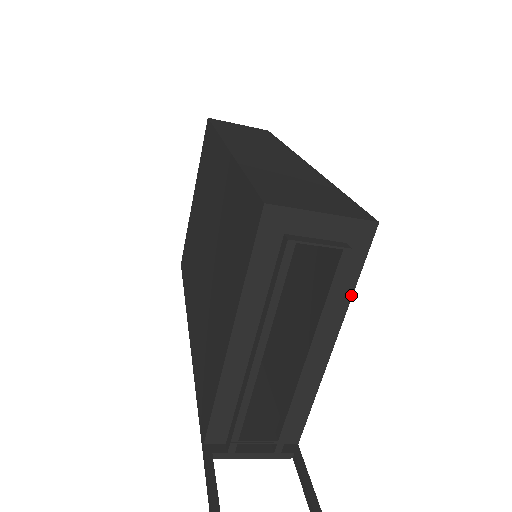
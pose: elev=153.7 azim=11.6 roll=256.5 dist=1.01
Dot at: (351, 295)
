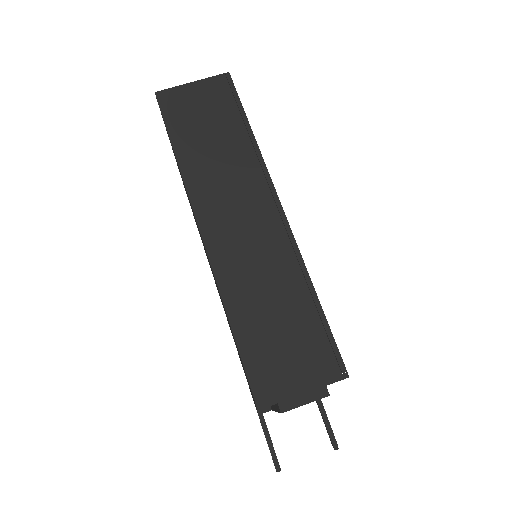
Dot at: occluded
